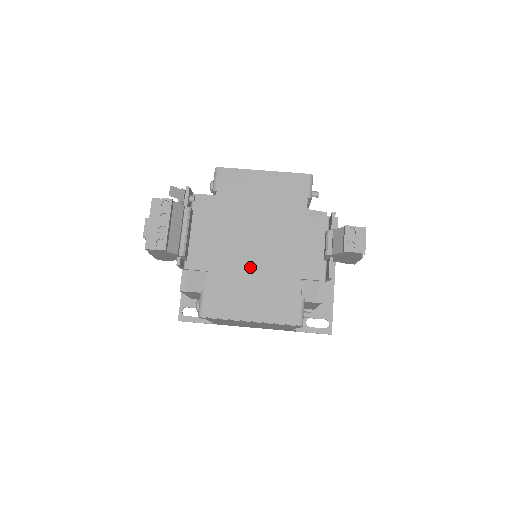
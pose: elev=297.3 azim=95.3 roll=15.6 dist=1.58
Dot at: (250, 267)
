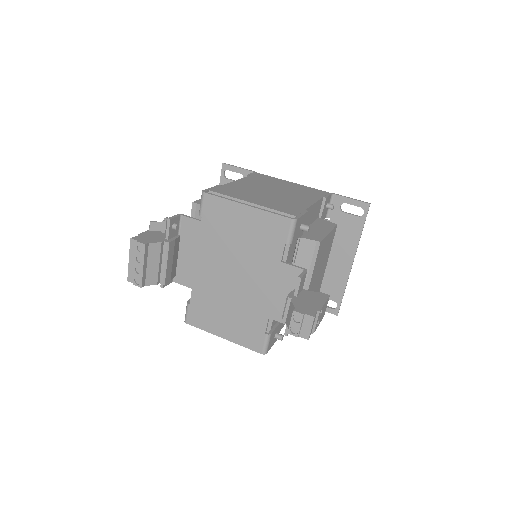
Dot at: (226, 295)
